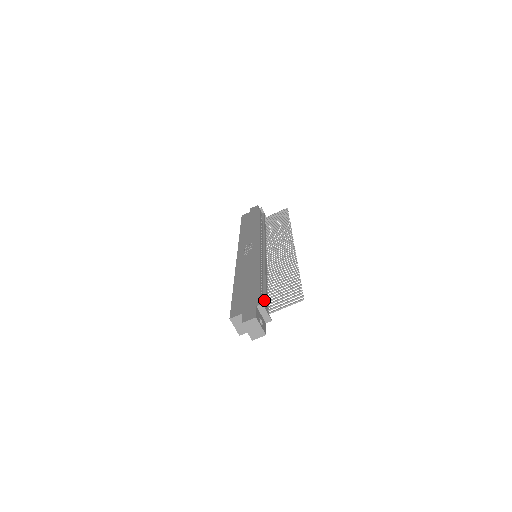
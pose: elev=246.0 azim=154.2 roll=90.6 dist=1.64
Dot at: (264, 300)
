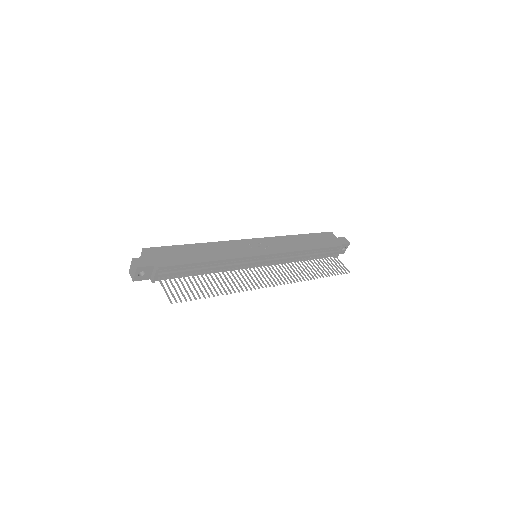
Dot at: (172, 271)
